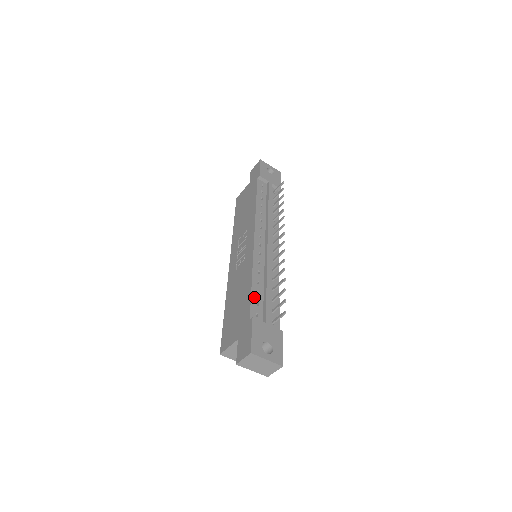
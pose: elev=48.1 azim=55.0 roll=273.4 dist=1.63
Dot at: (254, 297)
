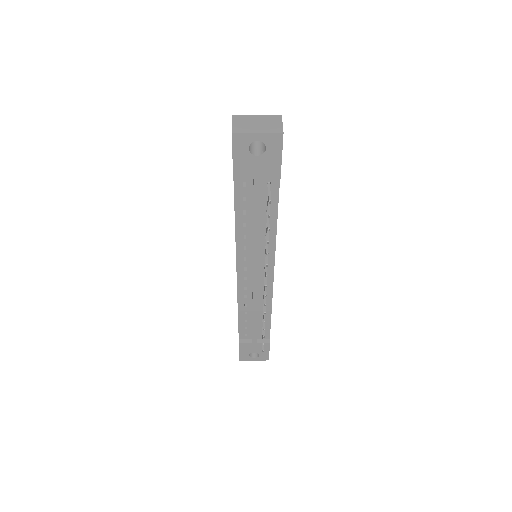
Dot at: (242, 325)
